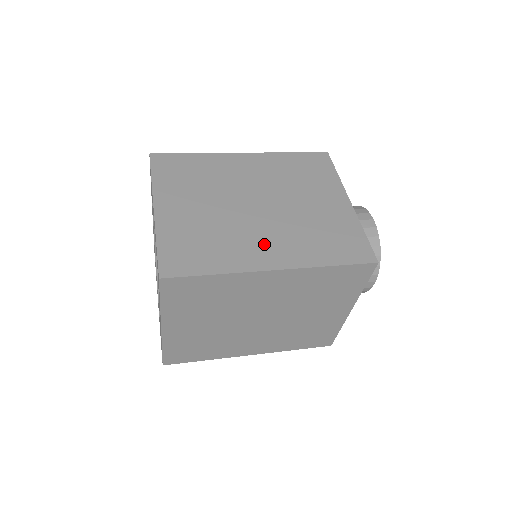
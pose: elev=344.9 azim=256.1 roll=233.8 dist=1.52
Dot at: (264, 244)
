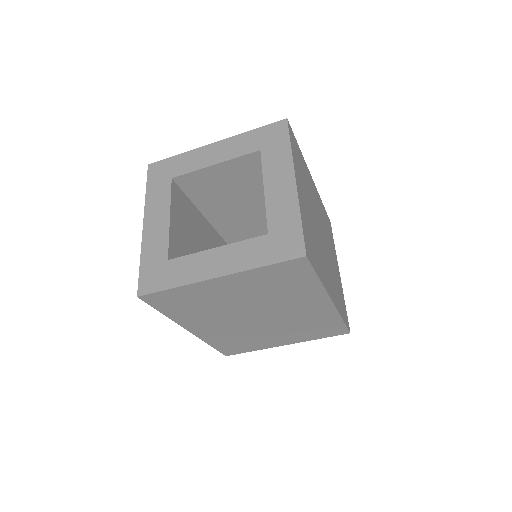
Dot at: occluded
